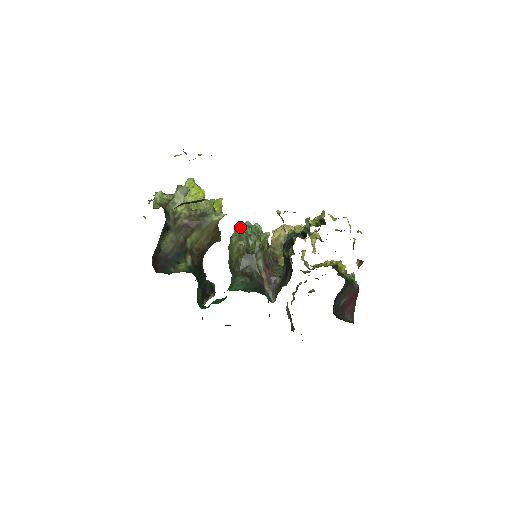
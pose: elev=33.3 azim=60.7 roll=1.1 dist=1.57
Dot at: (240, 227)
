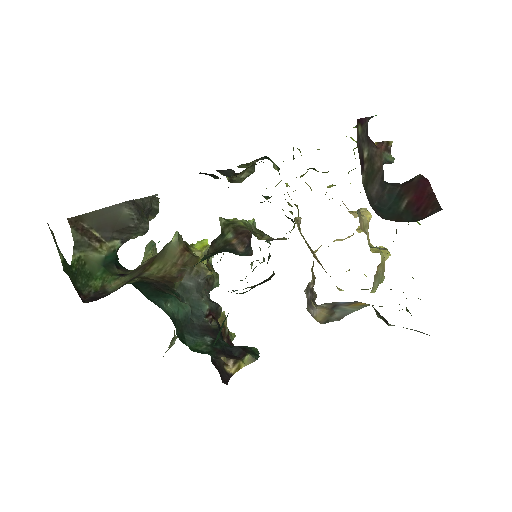
Dot at: occluded
